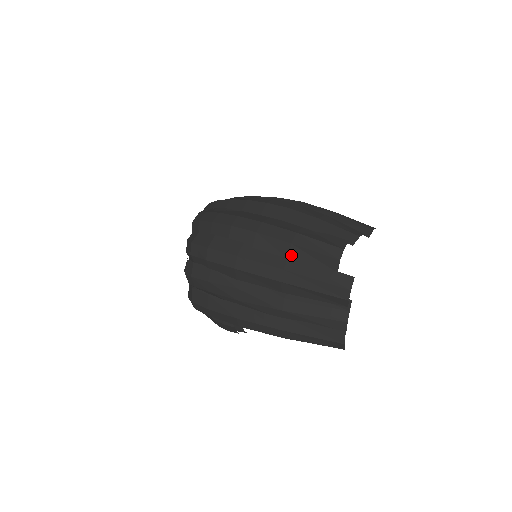
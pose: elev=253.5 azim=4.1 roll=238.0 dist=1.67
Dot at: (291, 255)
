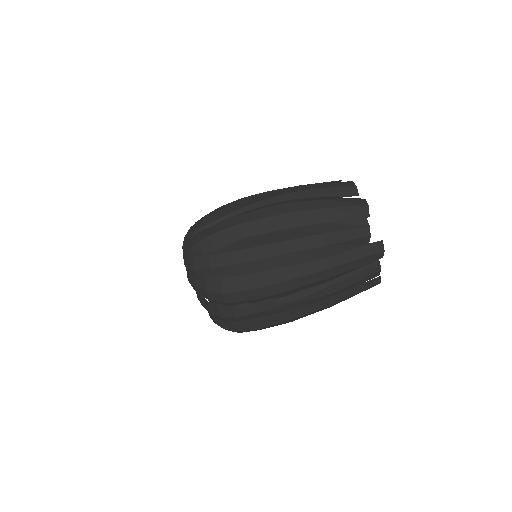
Dot at: (329, 254)
